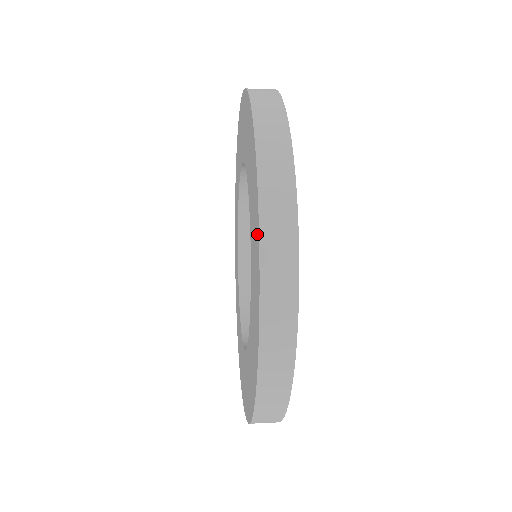
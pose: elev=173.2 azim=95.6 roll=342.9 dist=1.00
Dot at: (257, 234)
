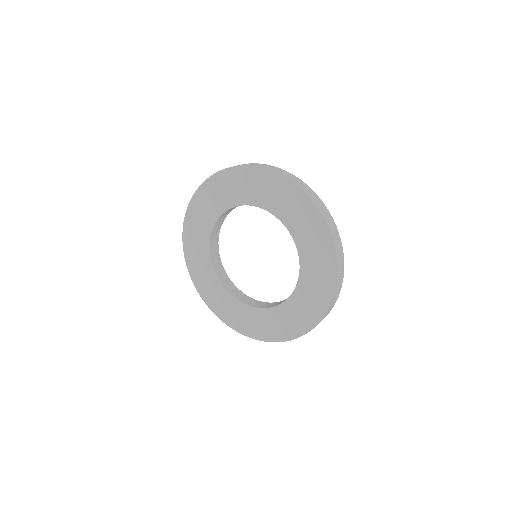
Dot at: (329, 247)
